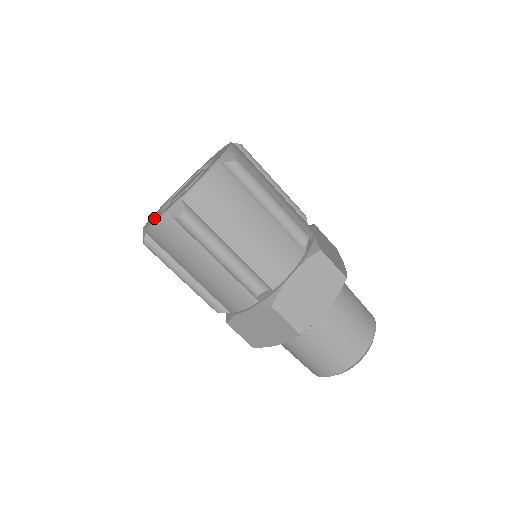
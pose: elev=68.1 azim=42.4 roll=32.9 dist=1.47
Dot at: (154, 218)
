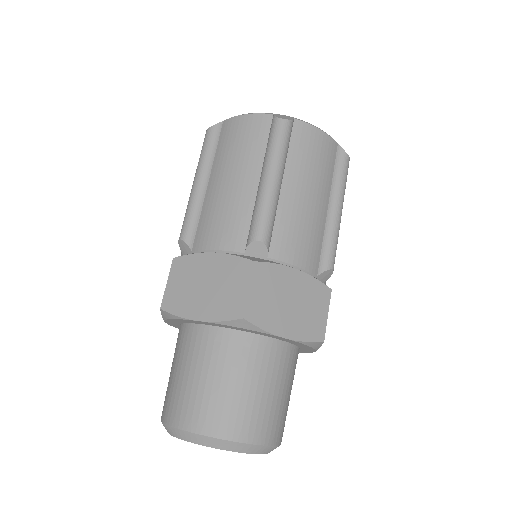
Dot at: occluded
